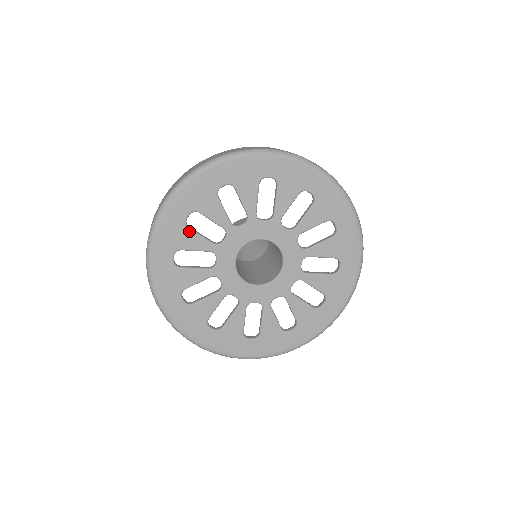
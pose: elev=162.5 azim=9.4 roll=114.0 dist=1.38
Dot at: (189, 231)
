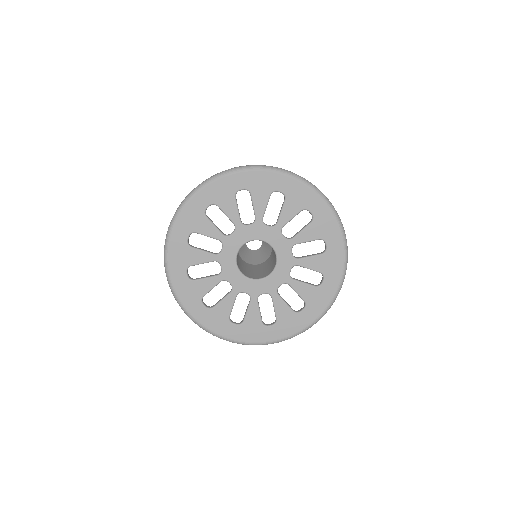
Dot at: (192, 249)
